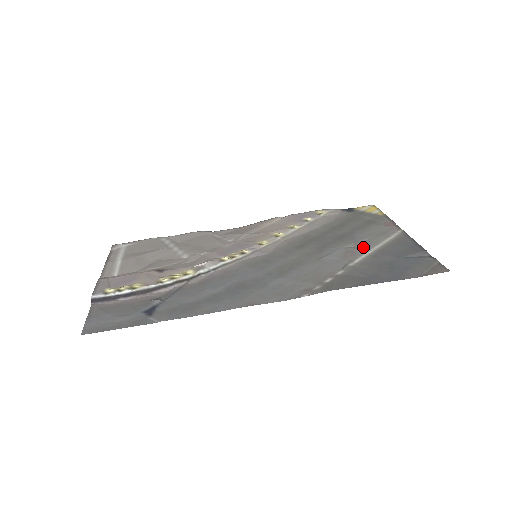
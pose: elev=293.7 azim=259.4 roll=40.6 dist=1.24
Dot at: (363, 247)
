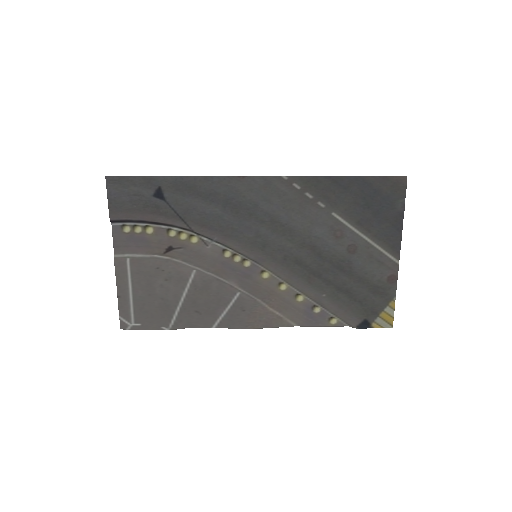
Dot at: (354, 243)
